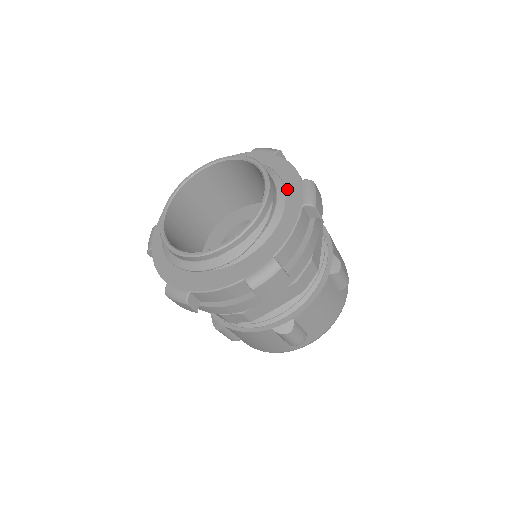
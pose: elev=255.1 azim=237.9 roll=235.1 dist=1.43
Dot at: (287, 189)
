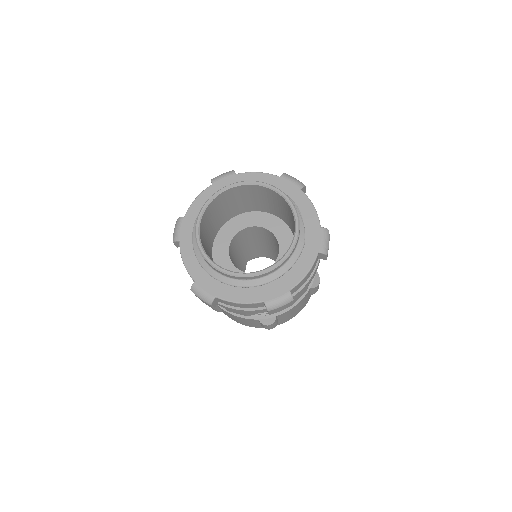
Dot at: (277, 187)
